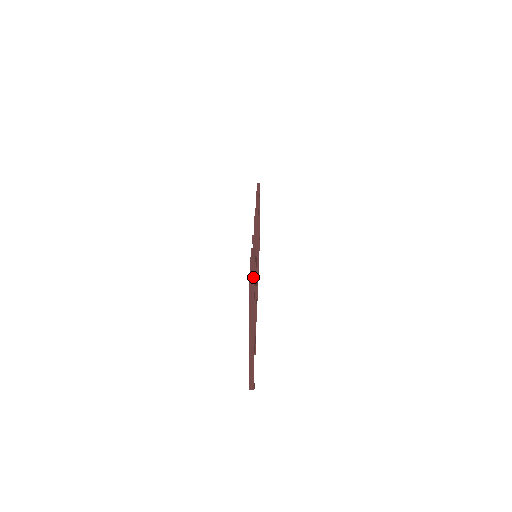
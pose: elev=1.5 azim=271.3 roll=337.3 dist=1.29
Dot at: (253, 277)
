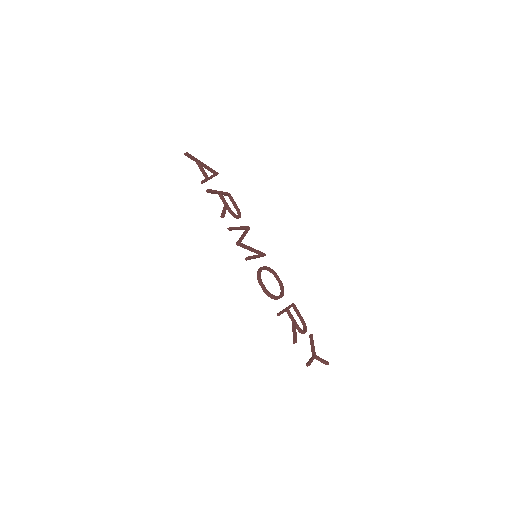
Dot at: (225, 193)
